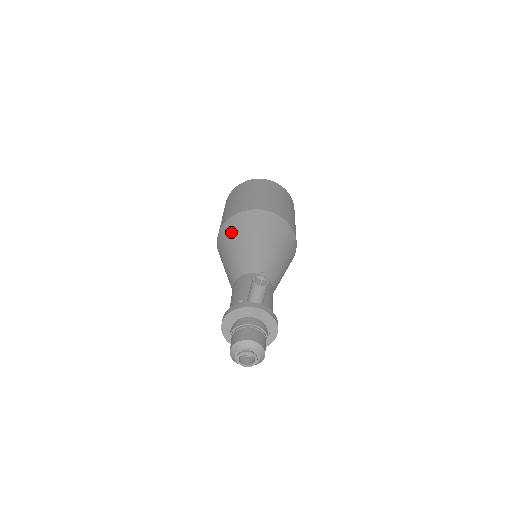
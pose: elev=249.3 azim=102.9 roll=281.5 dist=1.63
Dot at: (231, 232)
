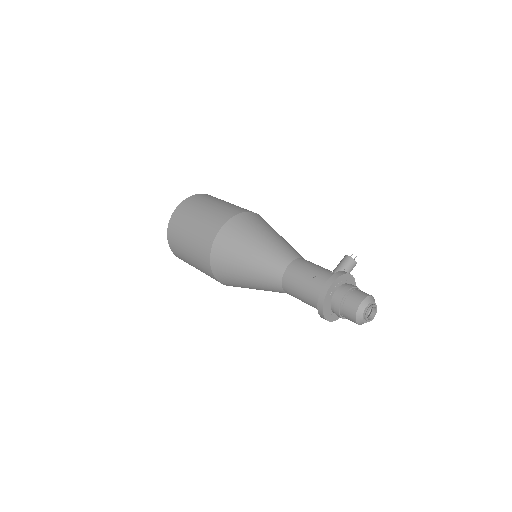
Dot at: (256, 223)
